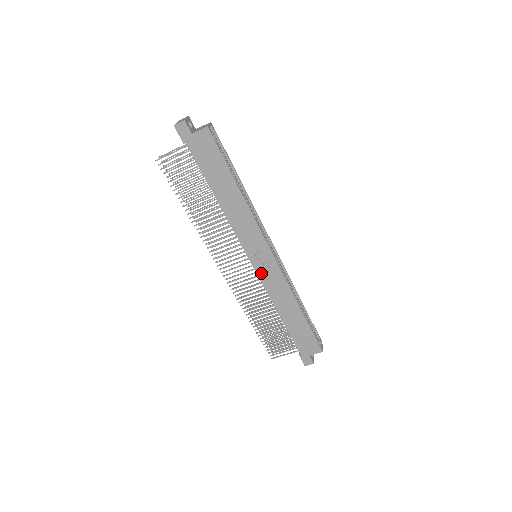
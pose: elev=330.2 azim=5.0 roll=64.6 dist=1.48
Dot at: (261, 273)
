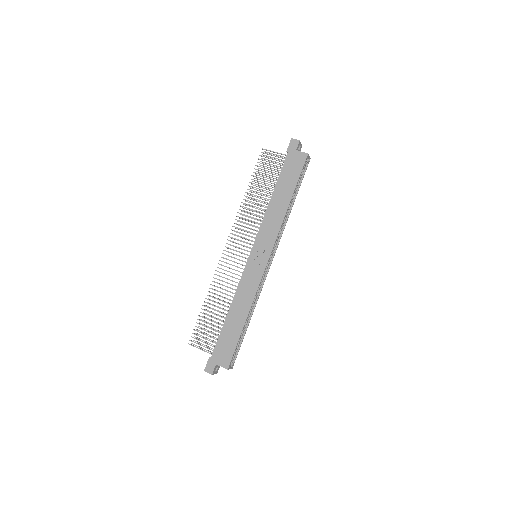
Dot at: (248, 267)
